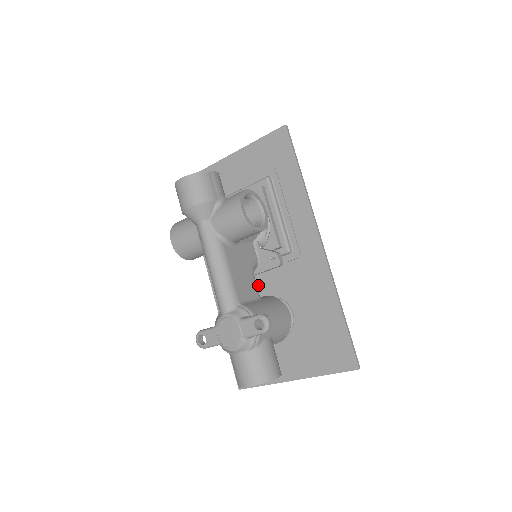
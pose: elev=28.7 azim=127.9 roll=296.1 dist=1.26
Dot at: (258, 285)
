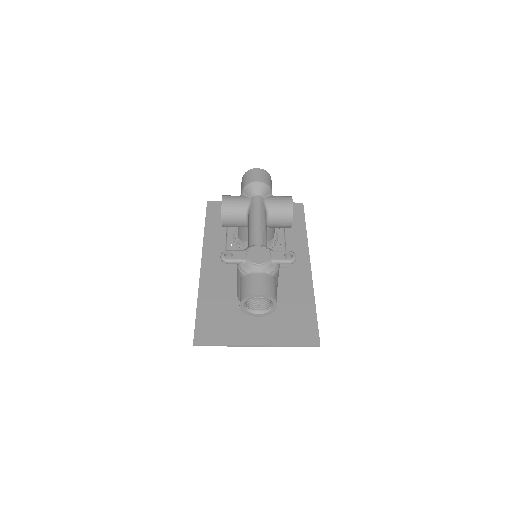
Dot at: occluded
